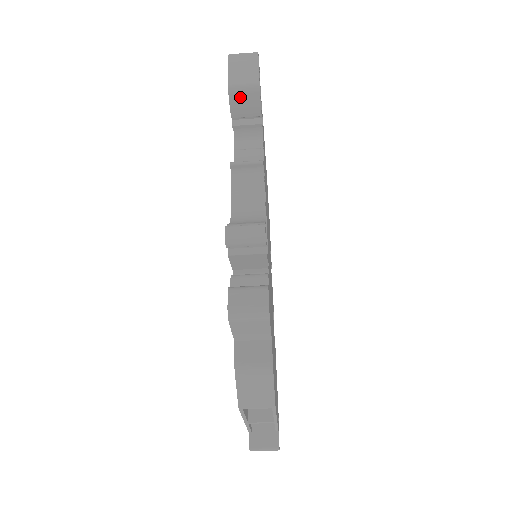
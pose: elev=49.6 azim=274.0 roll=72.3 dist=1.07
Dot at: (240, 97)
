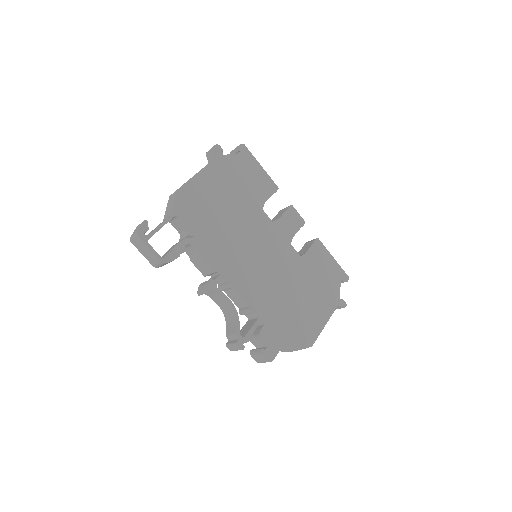
Dot at: (163, 265)
